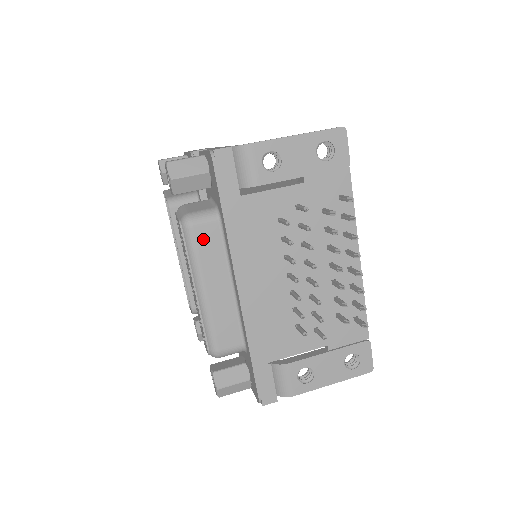
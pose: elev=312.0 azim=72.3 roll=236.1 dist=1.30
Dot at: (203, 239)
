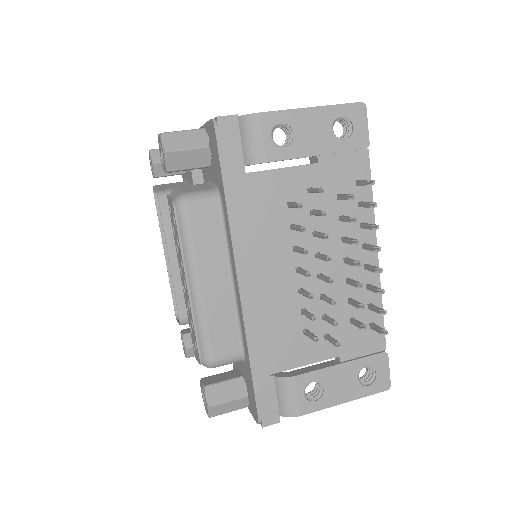
Dot at: (200, 223)
